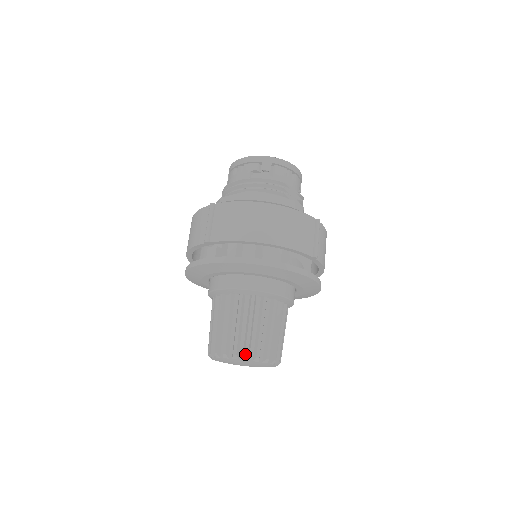
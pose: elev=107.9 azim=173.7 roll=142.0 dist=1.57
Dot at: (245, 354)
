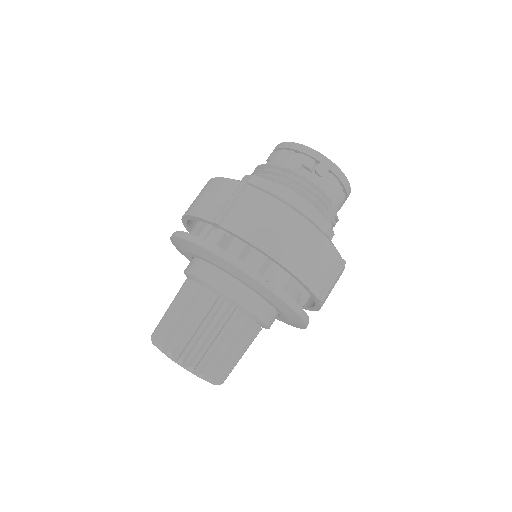
Dot at: (192, 365)
